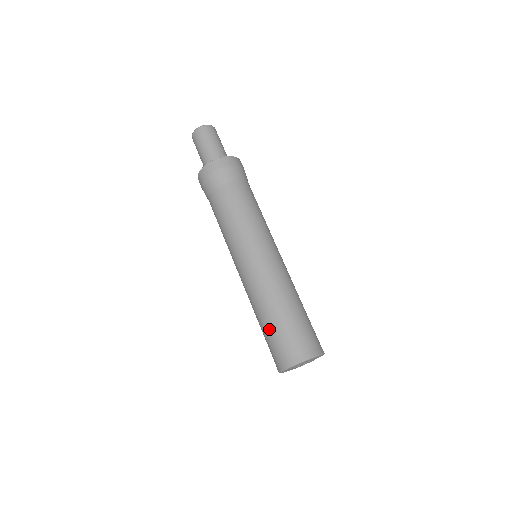
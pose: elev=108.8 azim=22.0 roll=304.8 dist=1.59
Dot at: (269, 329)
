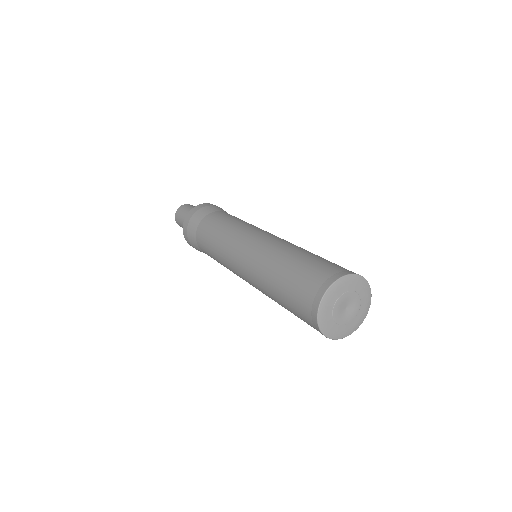
Dot at: (289, 273)
